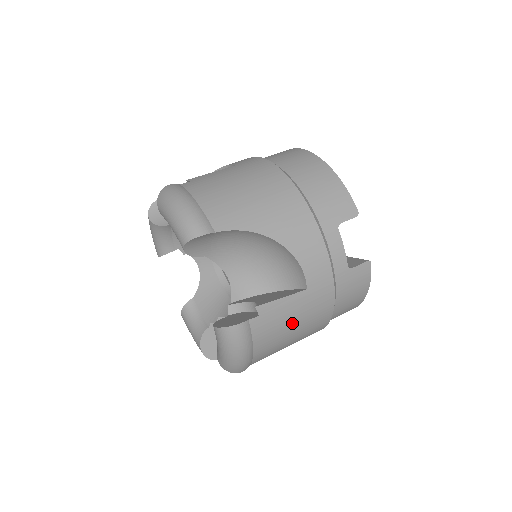
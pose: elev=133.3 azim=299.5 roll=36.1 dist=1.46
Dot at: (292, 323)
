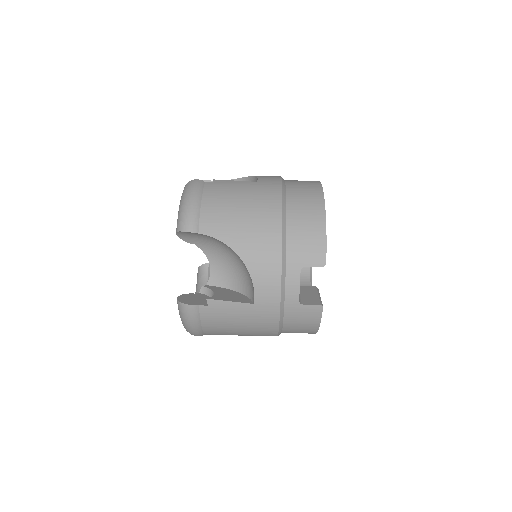
Dot at: (237, 322)
